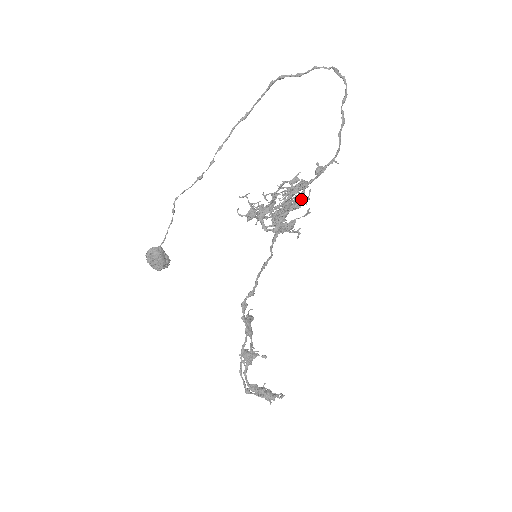
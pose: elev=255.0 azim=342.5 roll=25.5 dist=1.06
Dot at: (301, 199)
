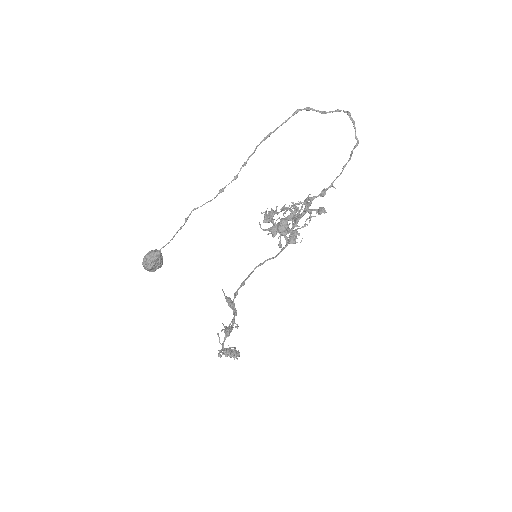
Dot at: (300, 211)
